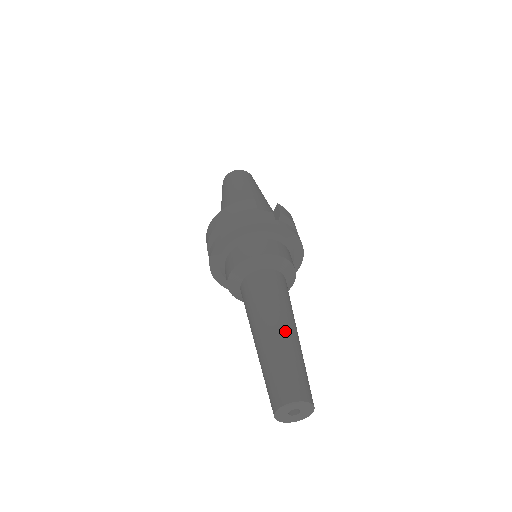
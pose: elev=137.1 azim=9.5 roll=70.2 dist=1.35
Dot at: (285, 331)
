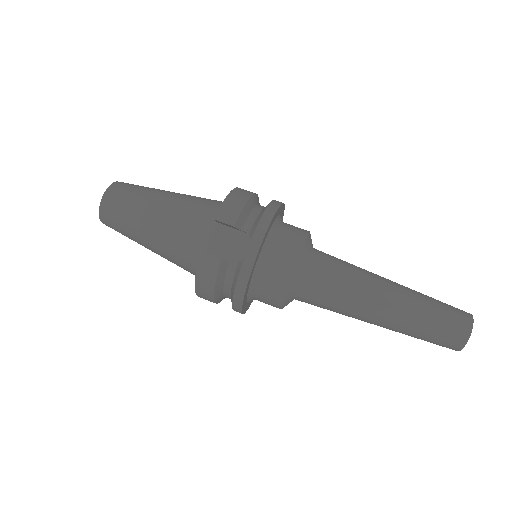
Dot at: (391, 306)
